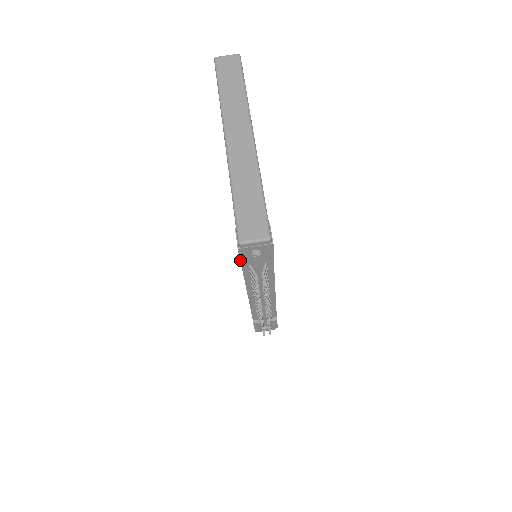
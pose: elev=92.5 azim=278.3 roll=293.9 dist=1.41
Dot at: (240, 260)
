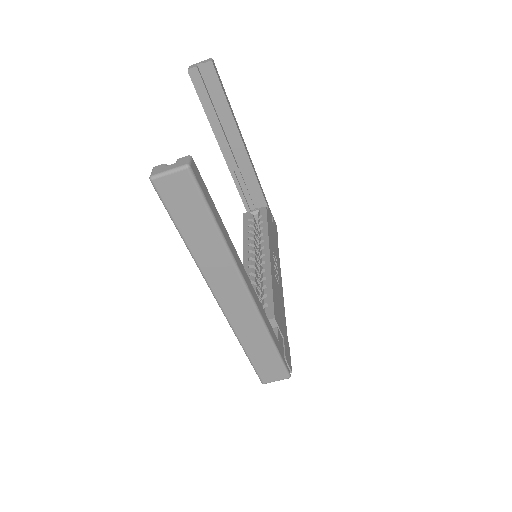
Dot at: occluded
